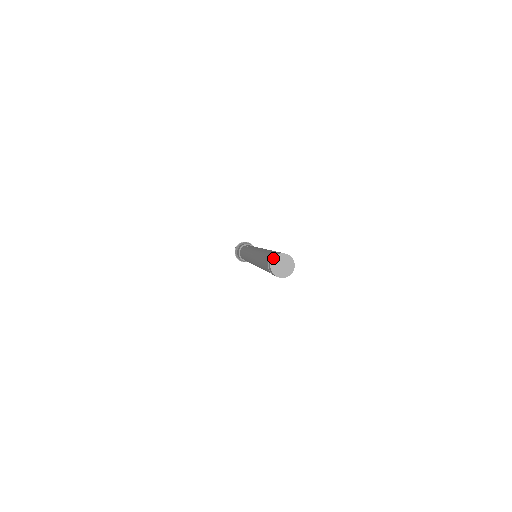
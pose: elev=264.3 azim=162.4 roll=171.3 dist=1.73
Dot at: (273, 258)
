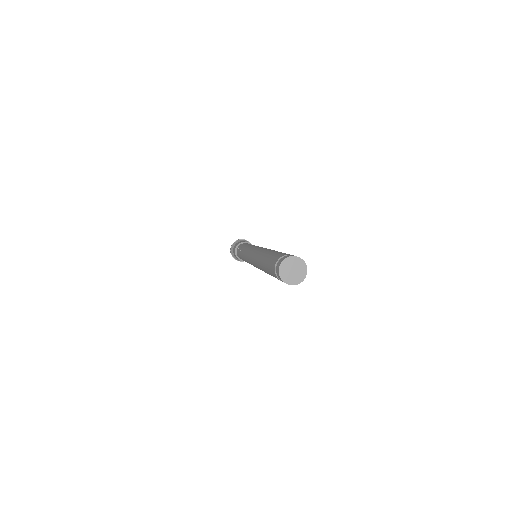
Dot at: (279, 271)
